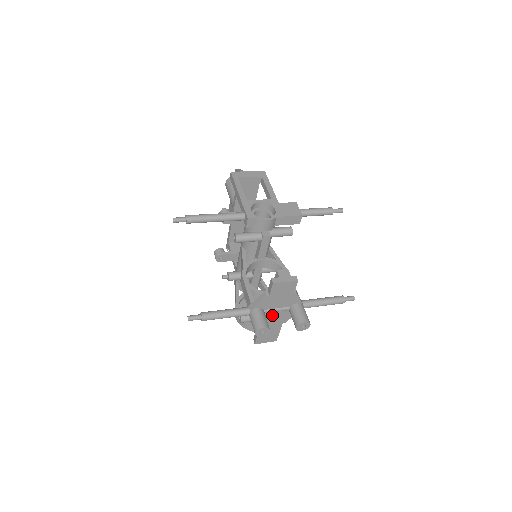
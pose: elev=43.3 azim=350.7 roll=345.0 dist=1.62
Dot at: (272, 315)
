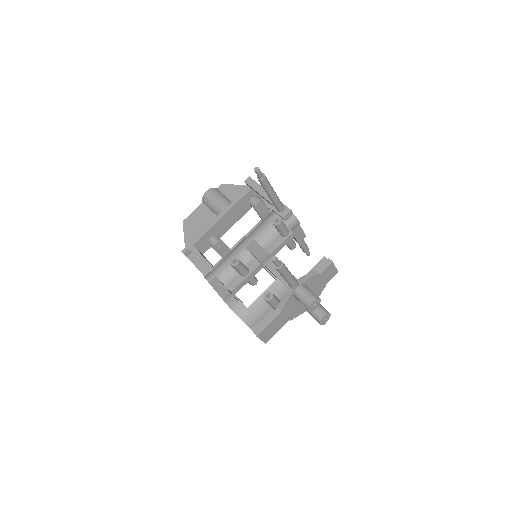
Dot at: (297, 302)
